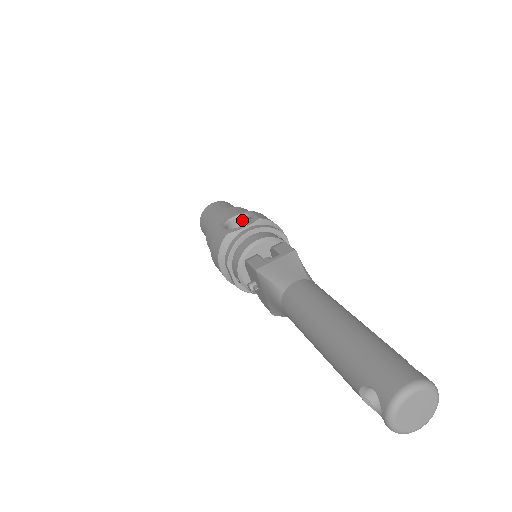
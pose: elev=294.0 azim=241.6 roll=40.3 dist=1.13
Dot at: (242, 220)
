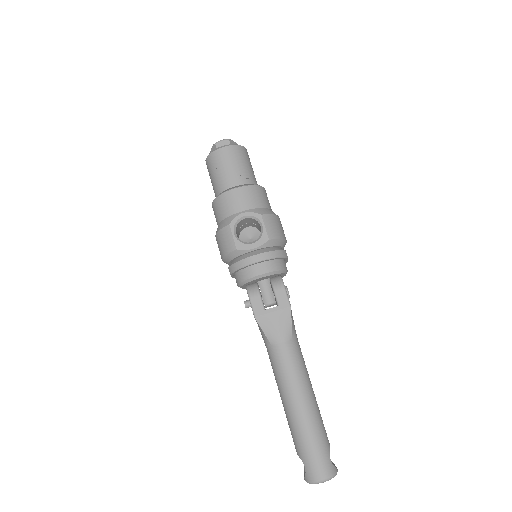
Dot at: (252, 219)
